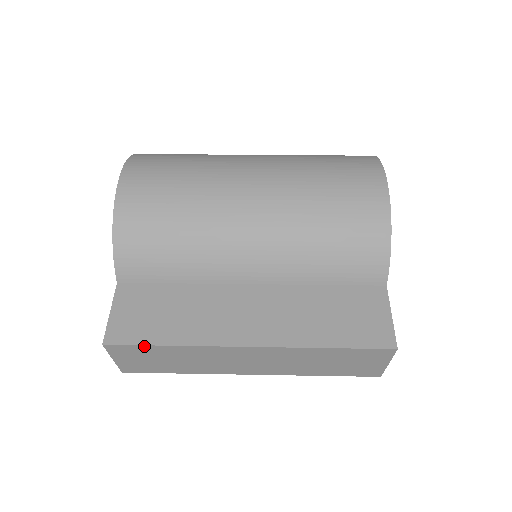
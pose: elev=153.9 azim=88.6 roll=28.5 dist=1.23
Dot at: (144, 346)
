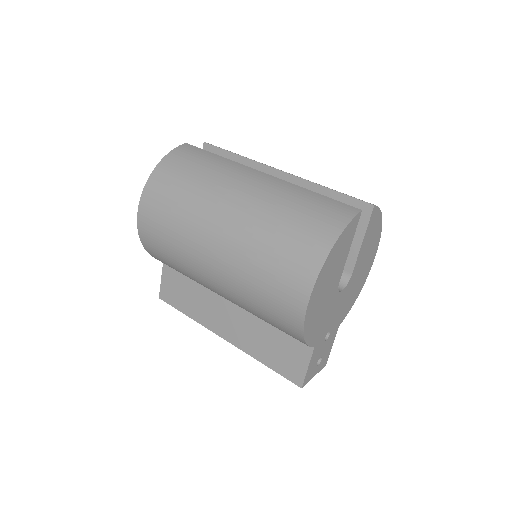
Dot at: (177, 308)
